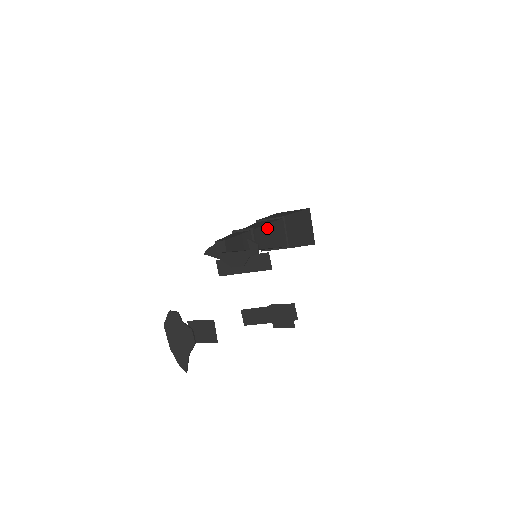
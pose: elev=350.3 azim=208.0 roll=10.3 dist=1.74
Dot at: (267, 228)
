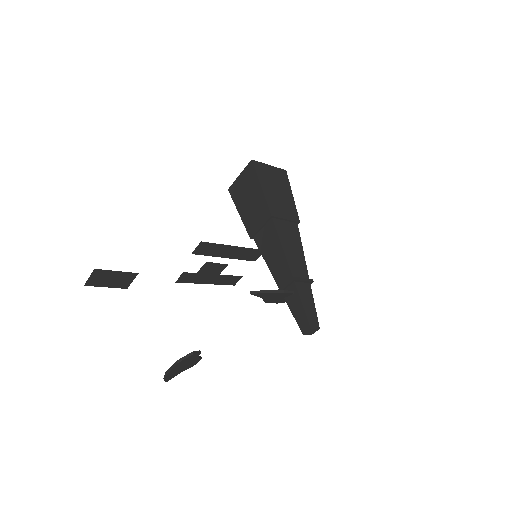
Dot at: occluded
